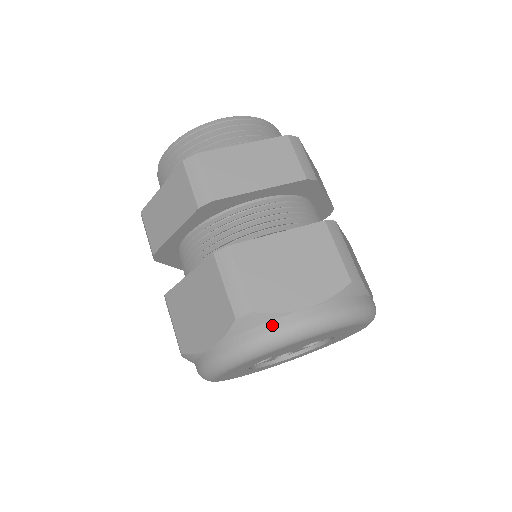
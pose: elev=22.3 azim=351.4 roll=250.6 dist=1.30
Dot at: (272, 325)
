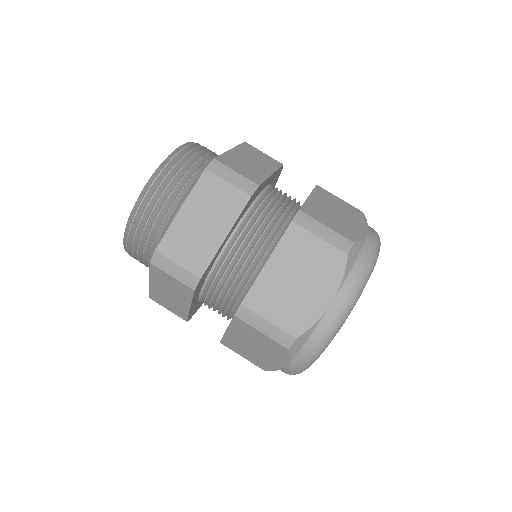
Dot at: (365, 250)
